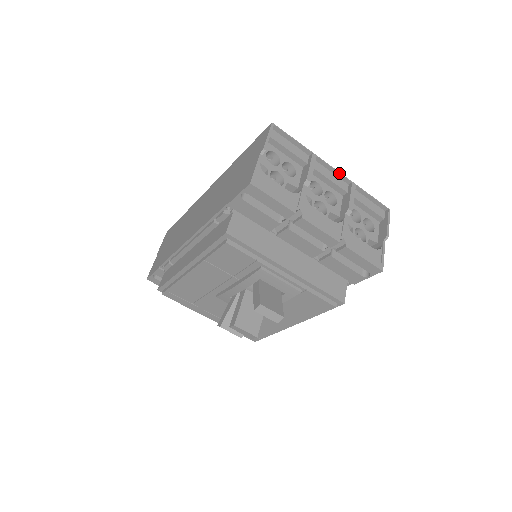
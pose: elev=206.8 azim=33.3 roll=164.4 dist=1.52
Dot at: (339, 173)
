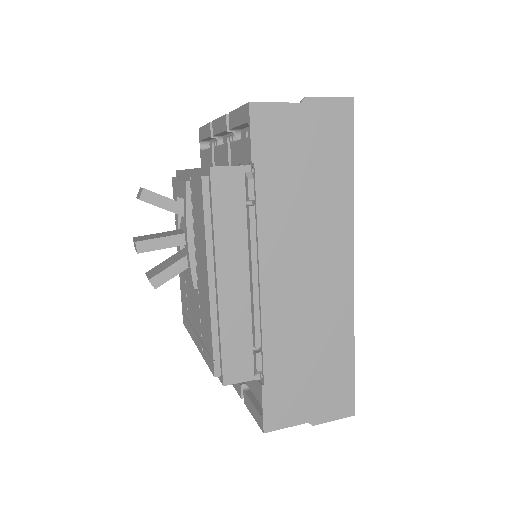
Dot at: occluded
